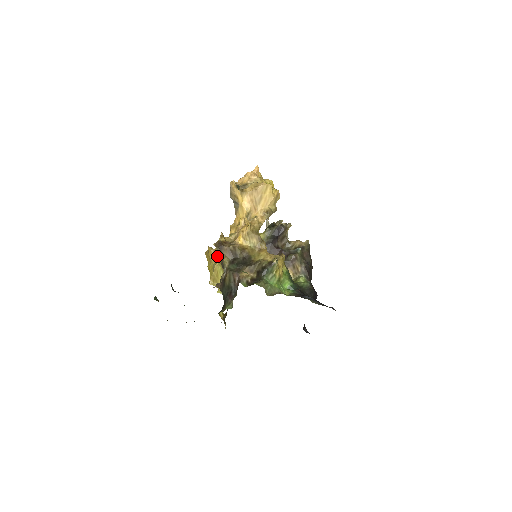
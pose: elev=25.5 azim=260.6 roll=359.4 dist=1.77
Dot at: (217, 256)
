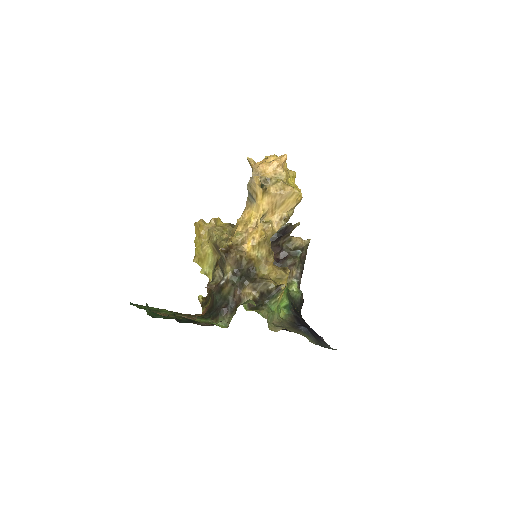
Dot at: (211, 239)
